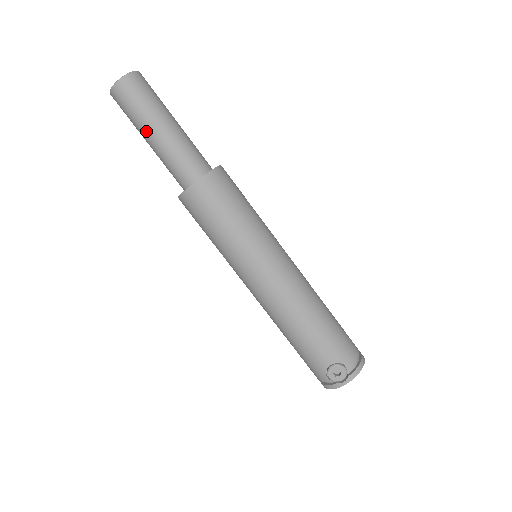
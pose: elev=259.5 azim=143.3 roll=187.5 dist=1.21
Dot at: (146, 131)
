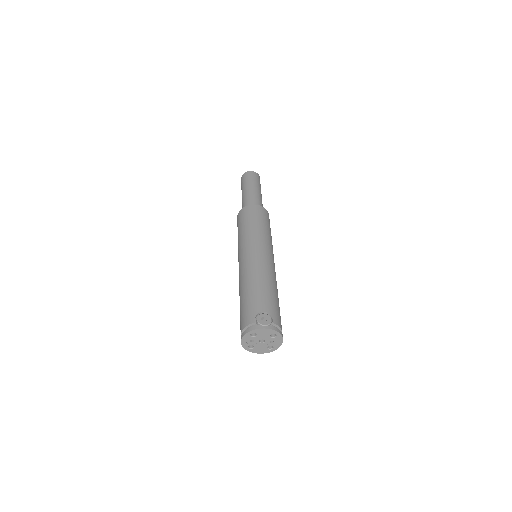
Dot at: (248, 187)
